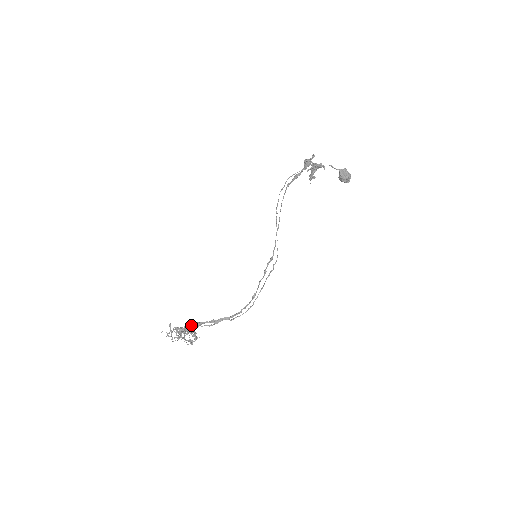
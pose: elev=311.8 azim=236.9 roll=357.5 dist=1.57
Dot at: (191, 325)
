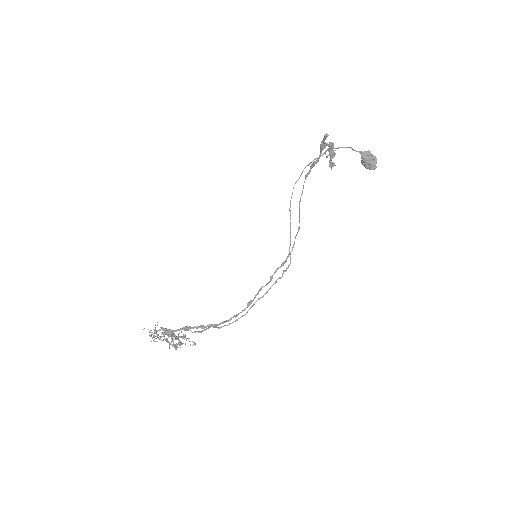
Dot at: (180, 328)
